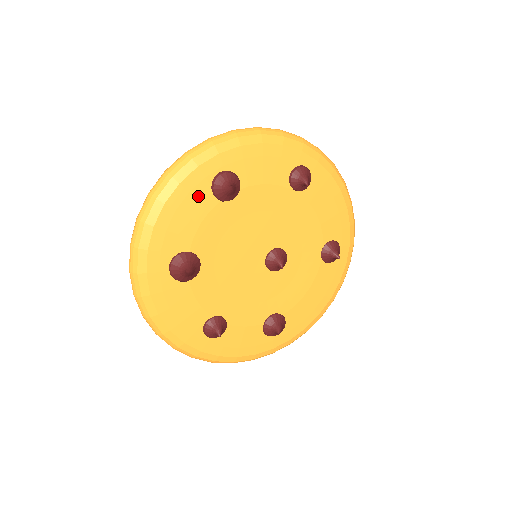
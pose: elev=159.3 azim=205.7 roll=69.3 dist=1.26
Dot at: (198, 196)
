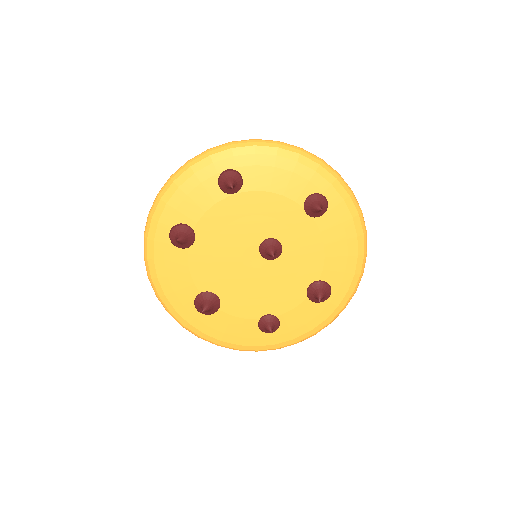
Dot at: (171, 257)
